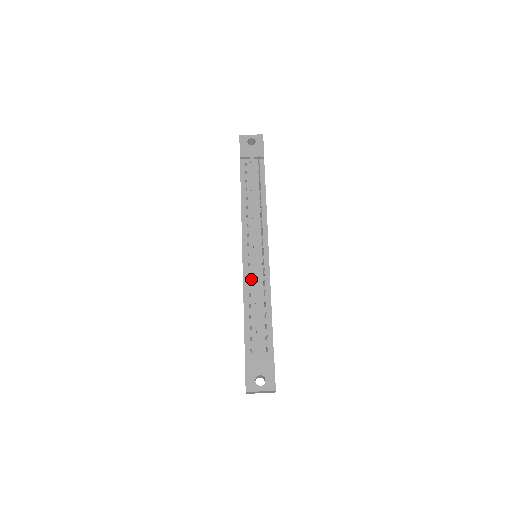
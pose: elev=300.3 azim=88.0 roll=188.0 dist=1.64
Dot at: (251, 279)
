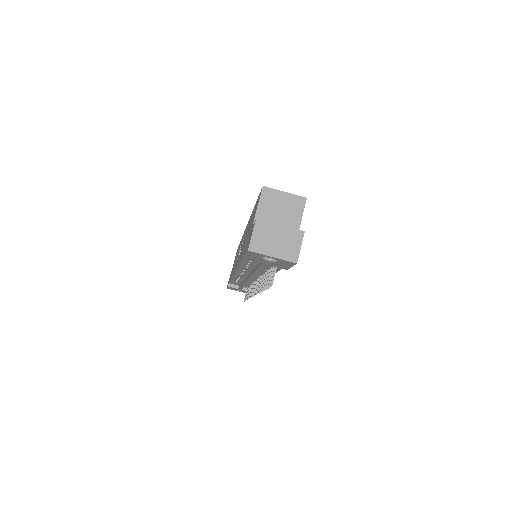
Dot at: (241, 278)
